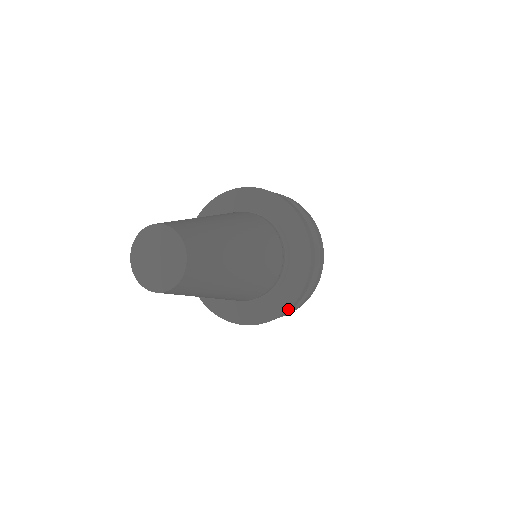
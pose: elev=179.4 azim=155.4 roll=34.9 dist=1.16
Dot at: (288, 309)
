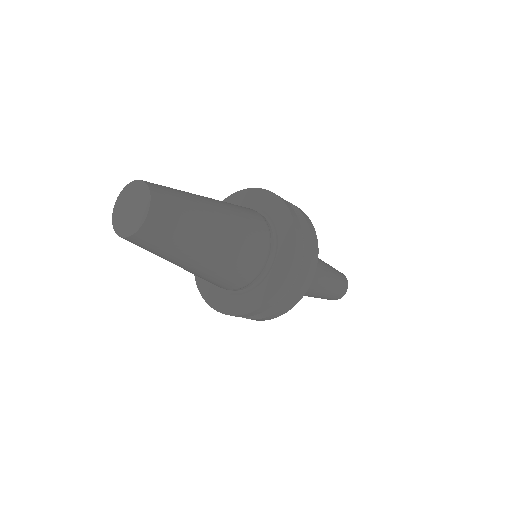
Dot at: (278, 290)
